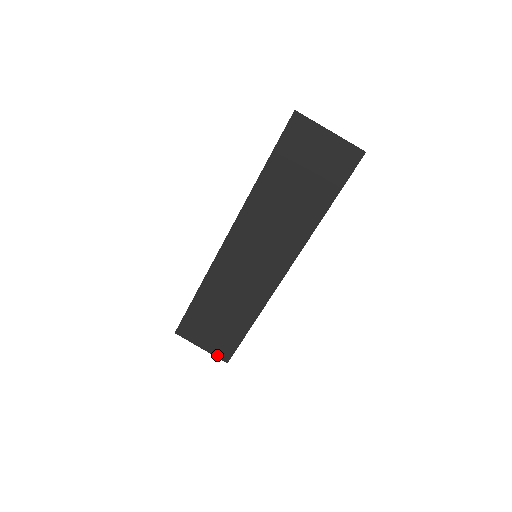
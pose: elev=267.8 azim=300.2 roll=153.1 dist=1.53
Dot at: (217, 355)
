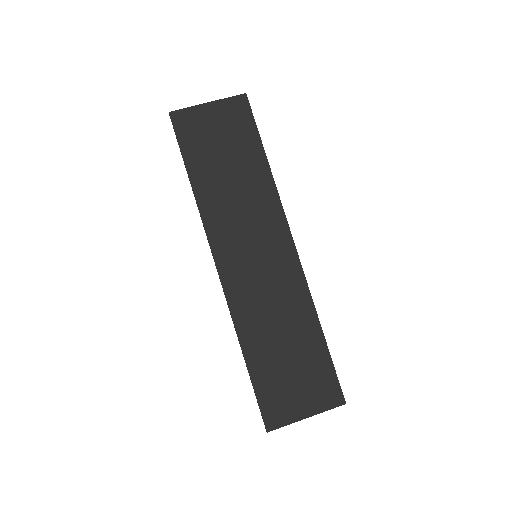
Dot at: (328, 406)
